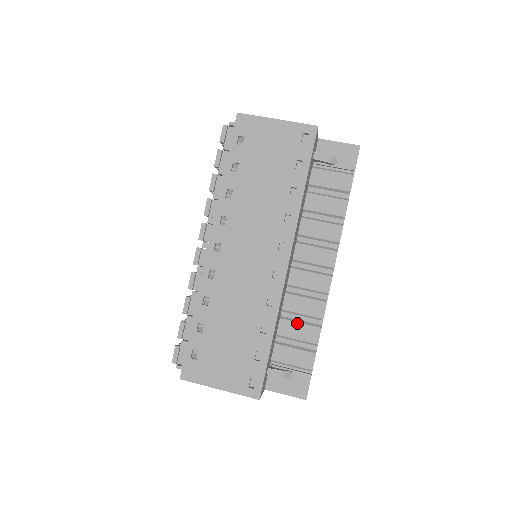
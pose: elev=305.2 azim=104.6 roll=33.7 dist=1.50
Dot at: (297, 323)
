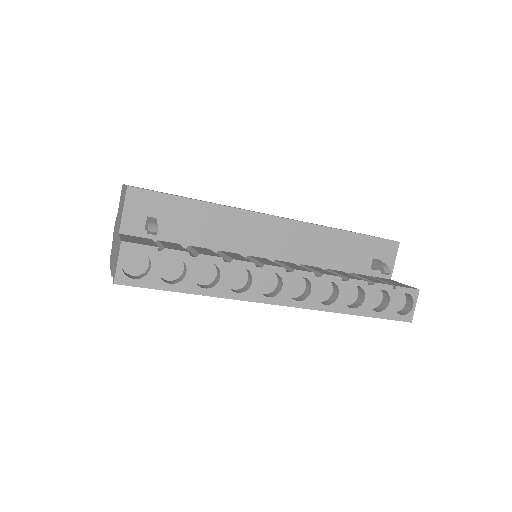
Dot at: (213, 252)
